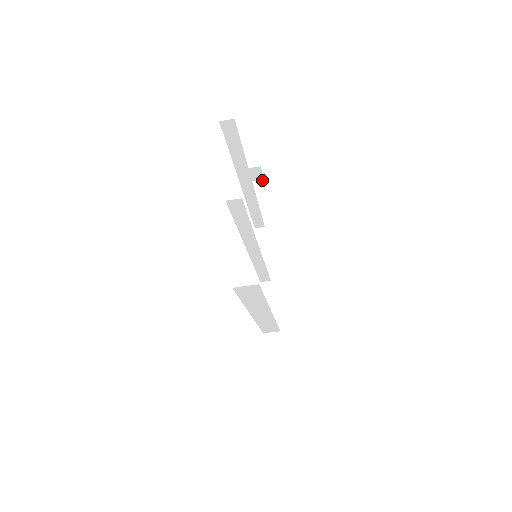
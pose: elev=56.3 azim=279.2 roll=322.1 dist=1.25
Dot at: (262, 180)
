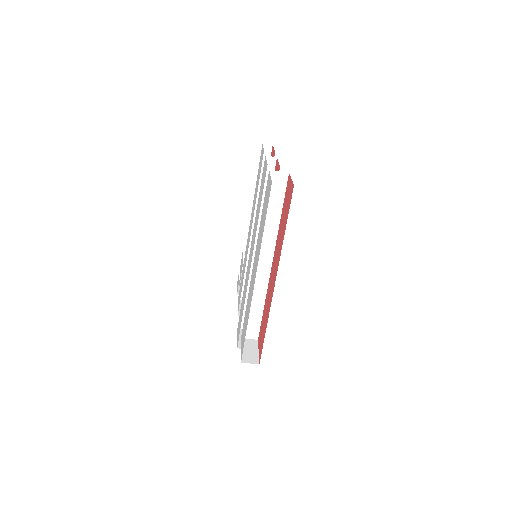
Dot at: occluded
